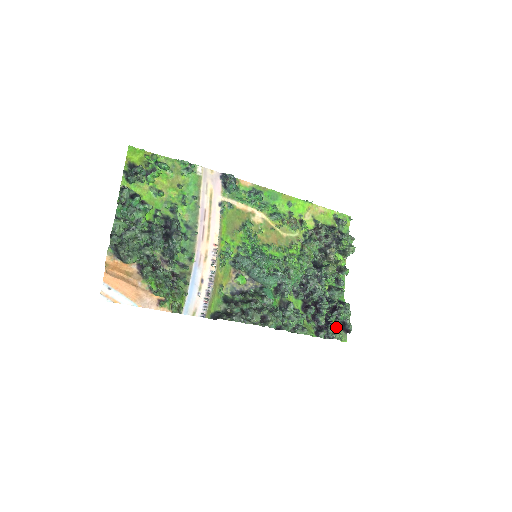
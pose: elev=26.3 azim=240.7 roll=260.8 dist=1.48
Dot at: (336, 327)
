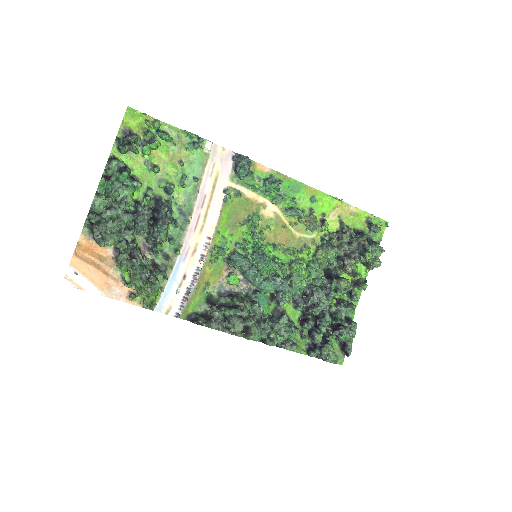
Dot at: (332, 349)
